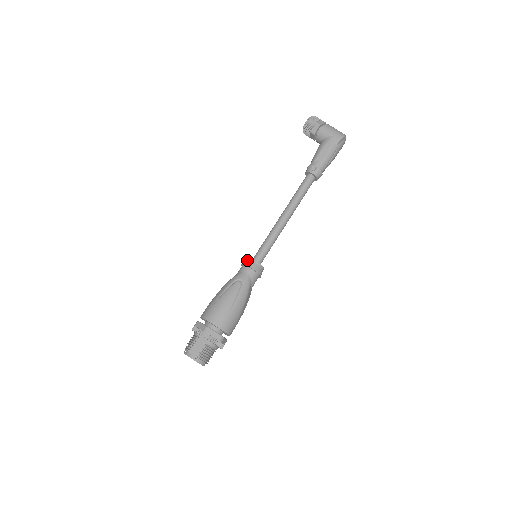
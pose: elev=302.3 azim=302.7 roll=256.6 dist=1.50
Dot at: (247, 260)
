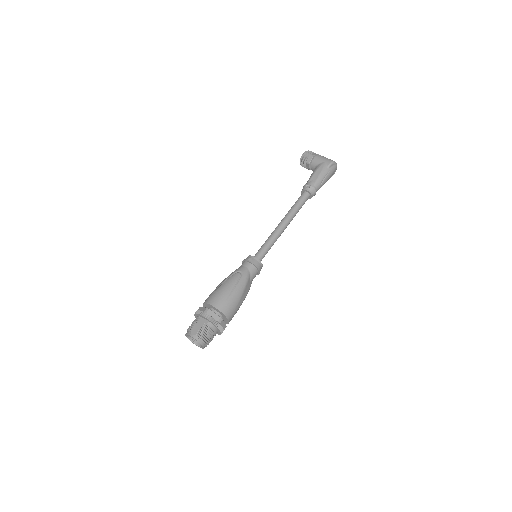
Dot at: (247, 257)
